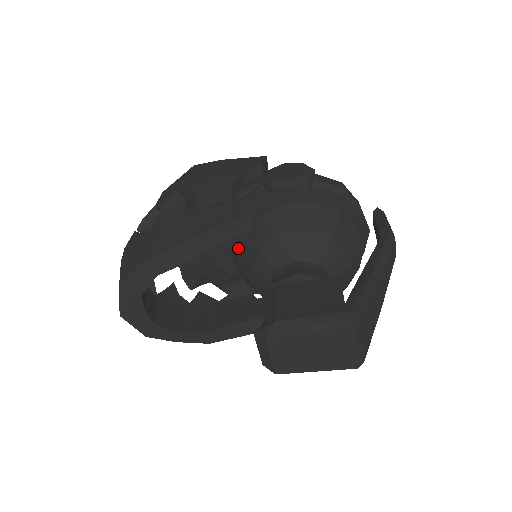
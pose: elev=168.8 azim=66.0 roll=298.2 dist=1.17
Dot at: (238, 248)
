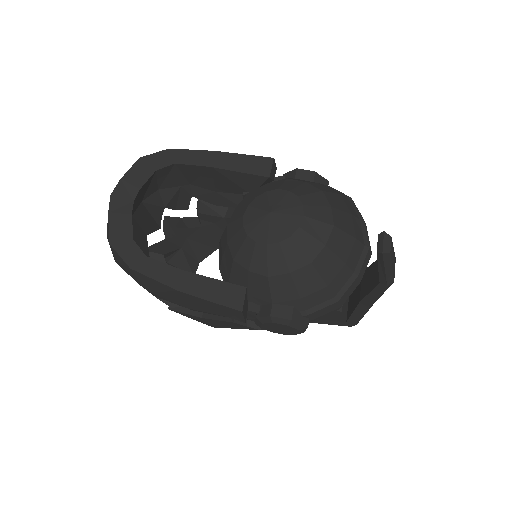
Dot at: occluded
